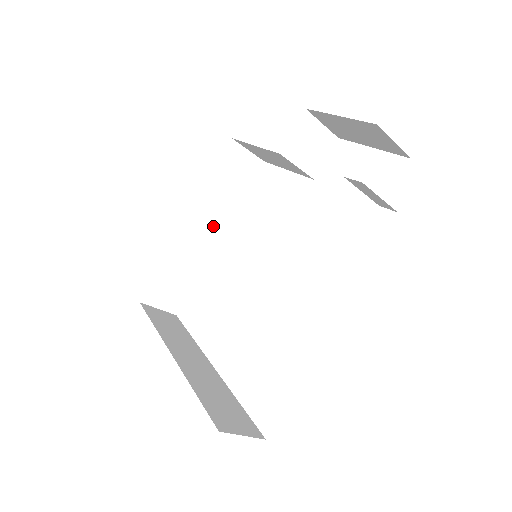
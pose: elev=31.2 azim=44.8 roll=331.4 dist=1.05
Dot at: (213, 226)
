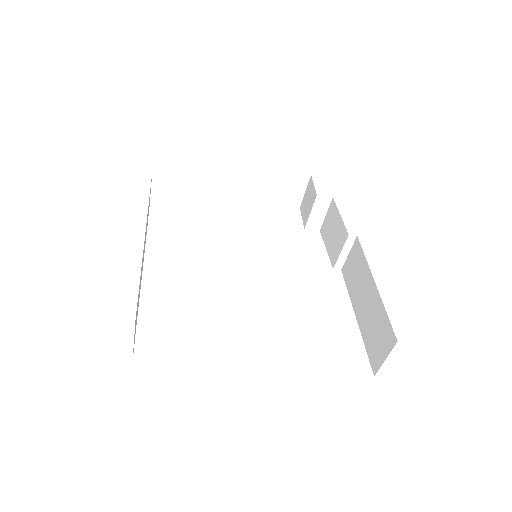
Dot at: occluded
